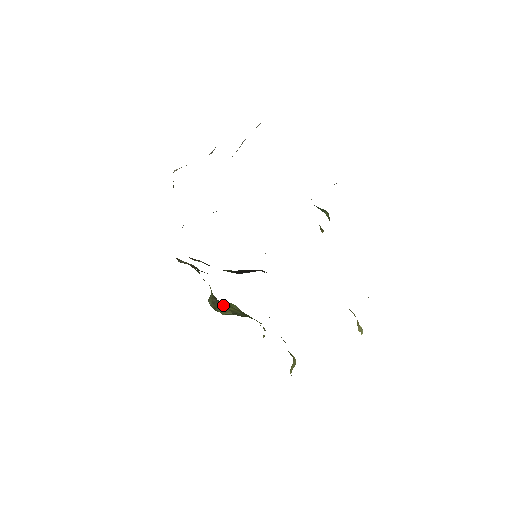
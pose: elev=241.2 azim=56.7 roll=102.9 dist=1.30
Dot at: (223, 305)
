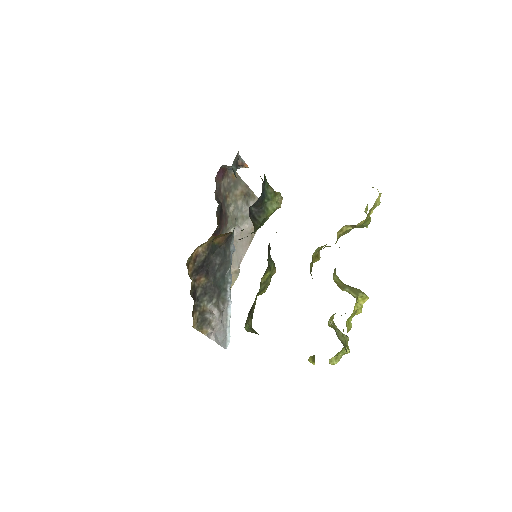
Dot at: occluded
